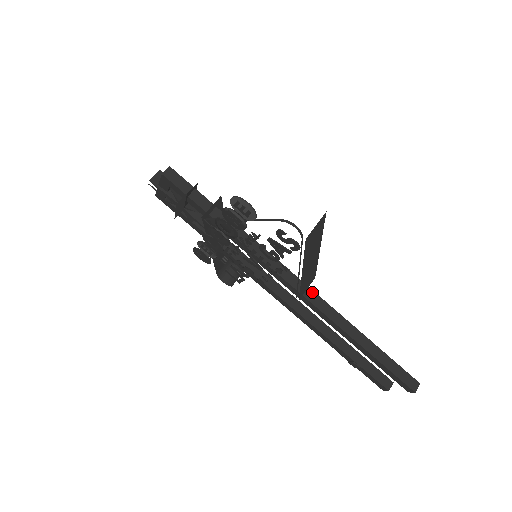
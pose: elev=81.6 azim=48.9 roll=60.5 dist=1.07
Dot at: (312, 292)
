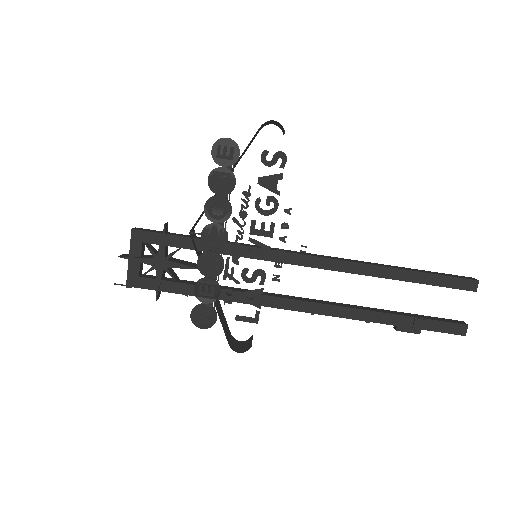
Dot at: (324, 256)
